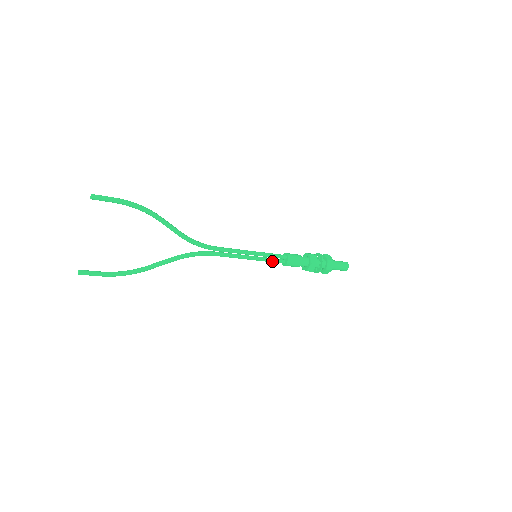
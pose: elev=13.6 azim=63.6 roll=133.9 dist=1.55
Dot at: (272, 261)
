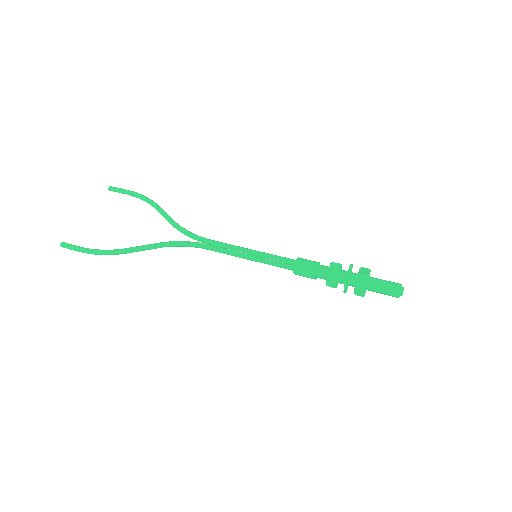
Dot at: (279, 260)
